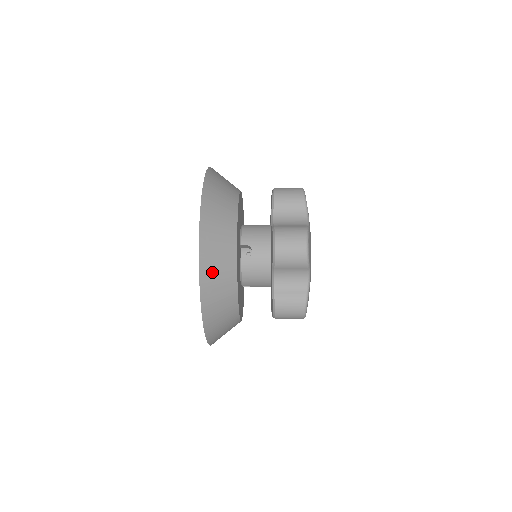
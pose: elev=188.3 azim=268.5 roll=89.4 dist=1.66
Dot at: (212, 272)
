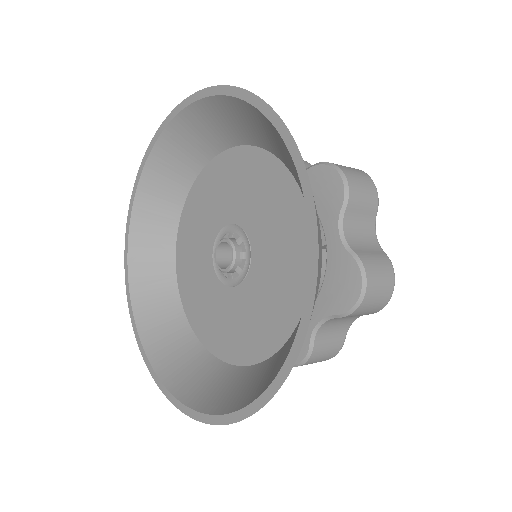
Dot at: occluded
